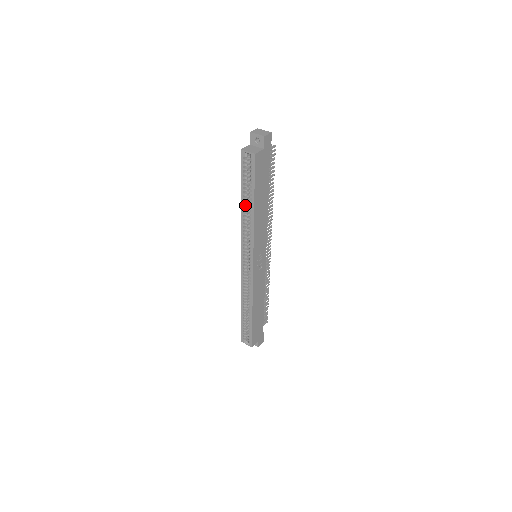
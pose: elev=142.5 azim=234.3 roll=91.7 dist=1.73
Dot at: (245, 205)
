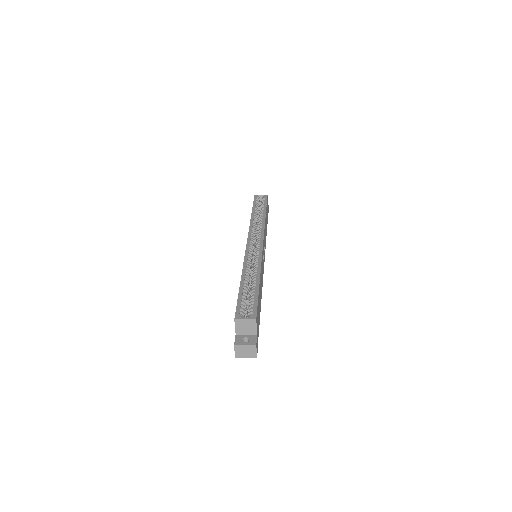
Dot at: (255, 214)
